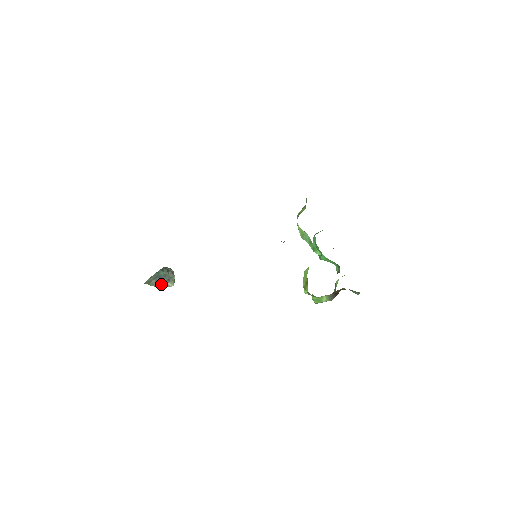
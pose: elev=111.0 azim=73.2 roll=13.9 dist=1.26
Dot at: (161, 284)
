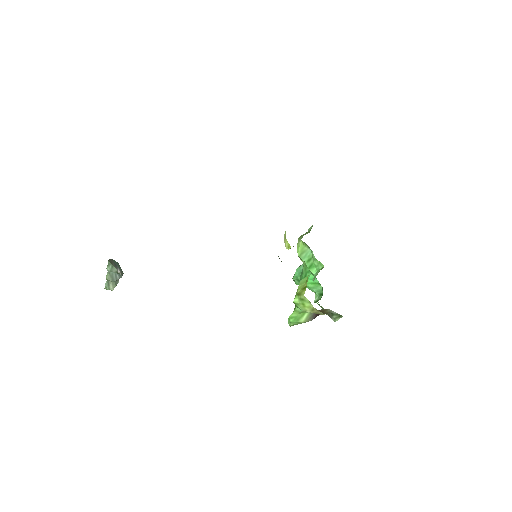
Dot at: (110, 277)
